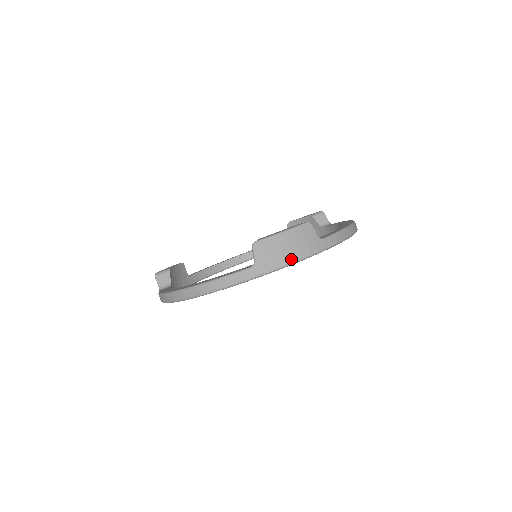
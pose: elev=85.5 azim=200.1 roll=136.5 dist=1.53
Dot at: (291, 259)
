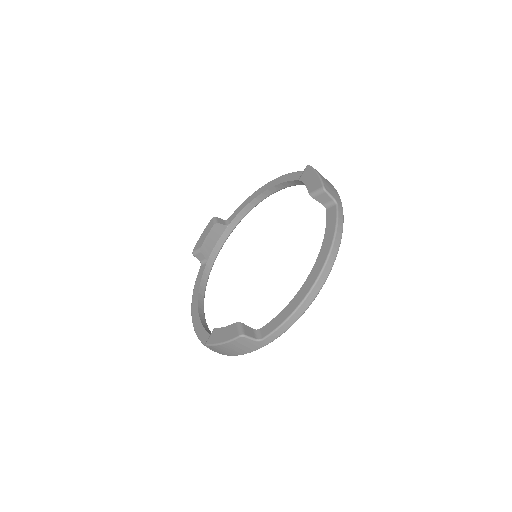
Dot at: (239, 354)
